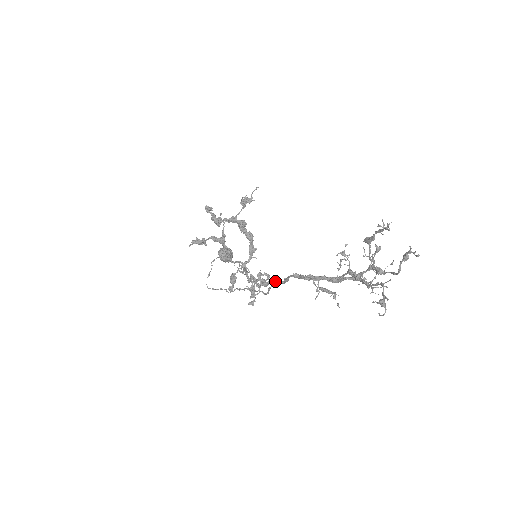
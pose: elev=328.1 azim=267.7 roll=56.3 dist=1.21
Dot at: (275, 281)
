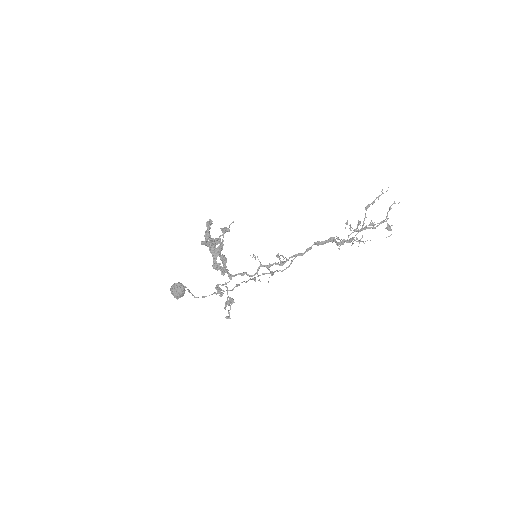
Dot at: (296, 254)
